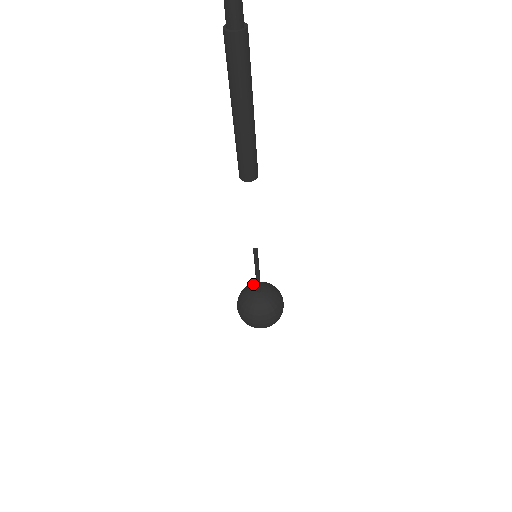
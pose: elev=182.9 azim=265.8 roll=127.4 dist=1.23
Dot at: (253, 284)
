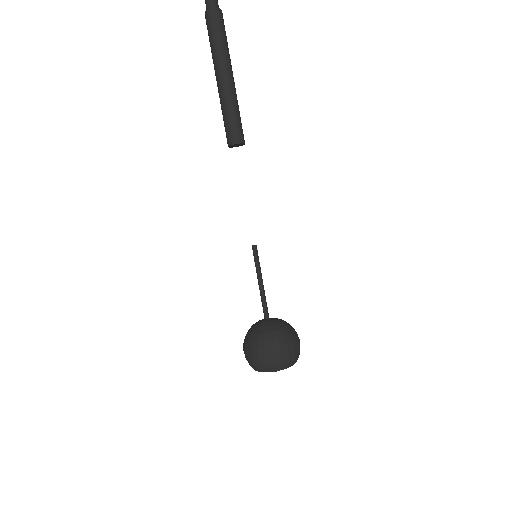
Dot at: occluded
